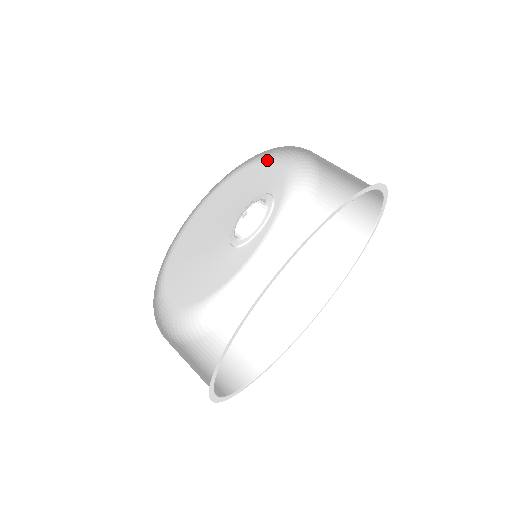
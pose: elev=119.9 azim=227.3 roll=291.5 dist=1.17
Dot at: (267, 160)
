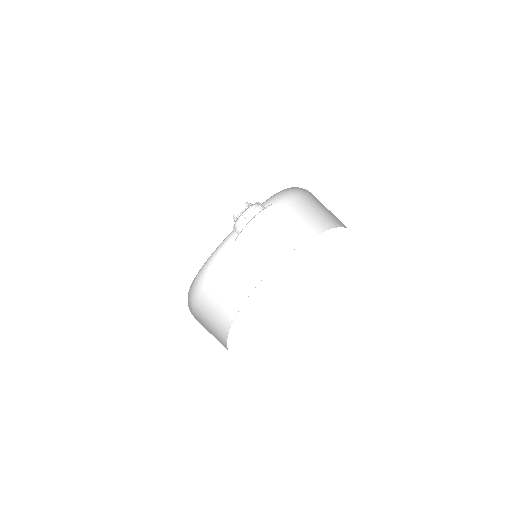
Dot at: occluded
